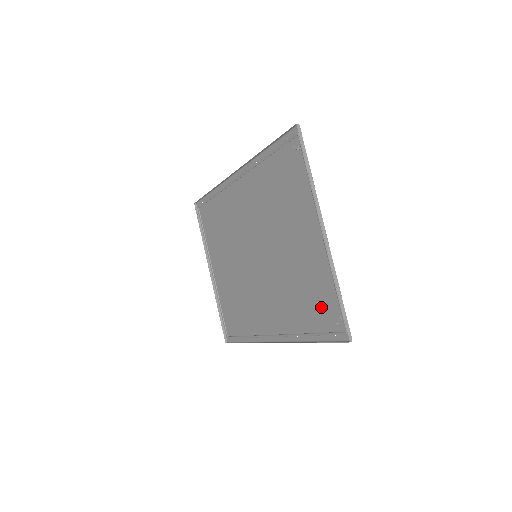
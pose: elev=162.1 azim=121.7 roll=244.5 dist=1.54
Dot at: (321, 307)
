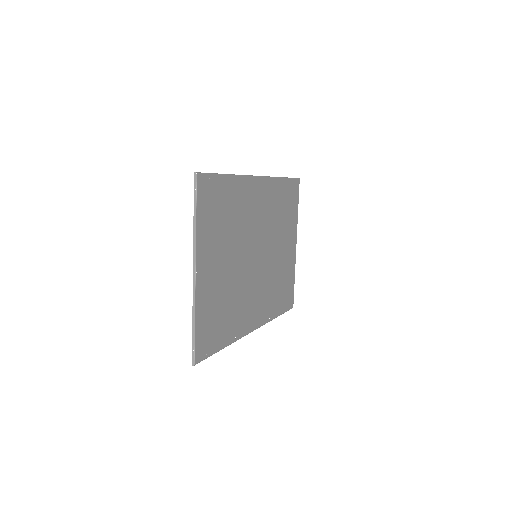
Dot at: (212, 327)
